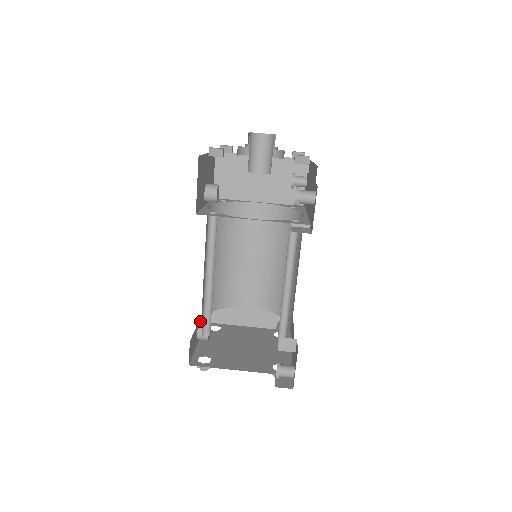
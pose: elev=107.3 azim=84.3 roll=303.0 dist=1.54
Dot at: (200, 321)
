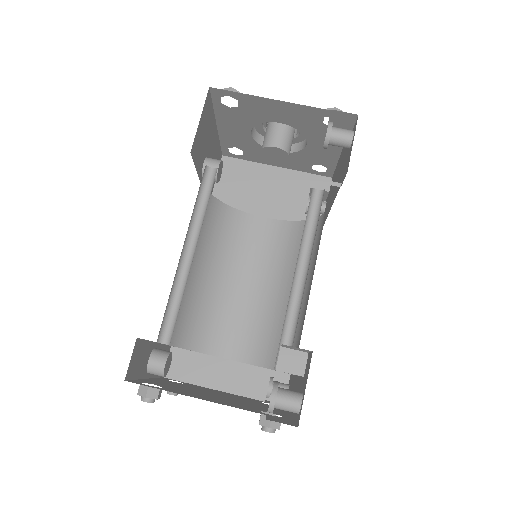
Dot at: occluded
